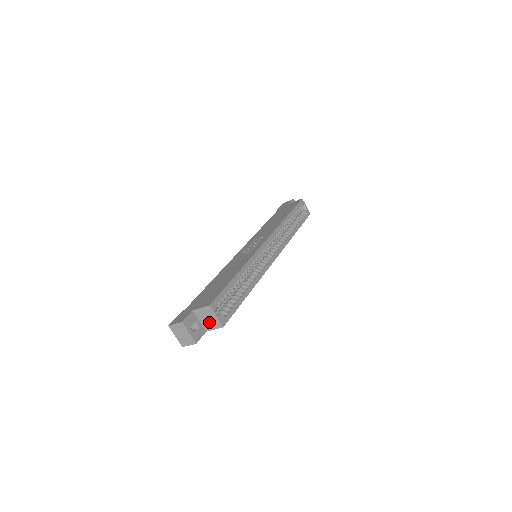
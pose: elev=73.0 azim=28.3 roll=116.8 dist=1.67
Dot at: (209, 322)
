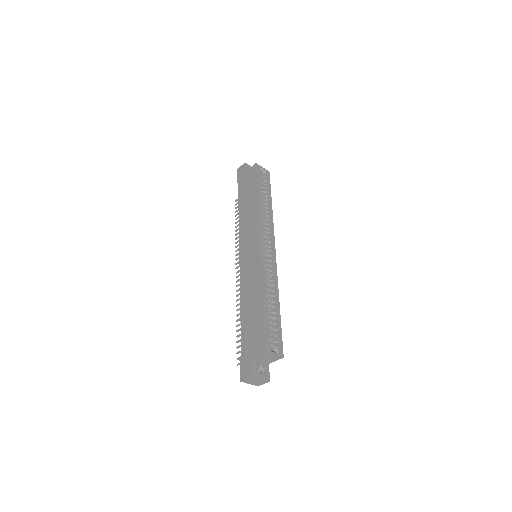
Dot at: (269, 359)
